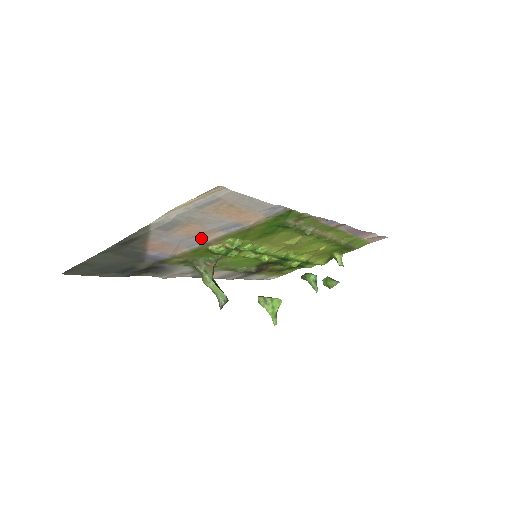
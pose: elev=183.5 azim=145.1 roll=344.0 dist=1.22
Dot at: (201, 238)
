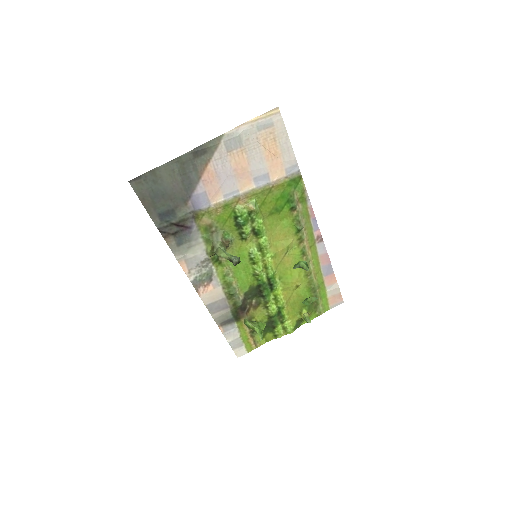
Dot at: (239, 184)
